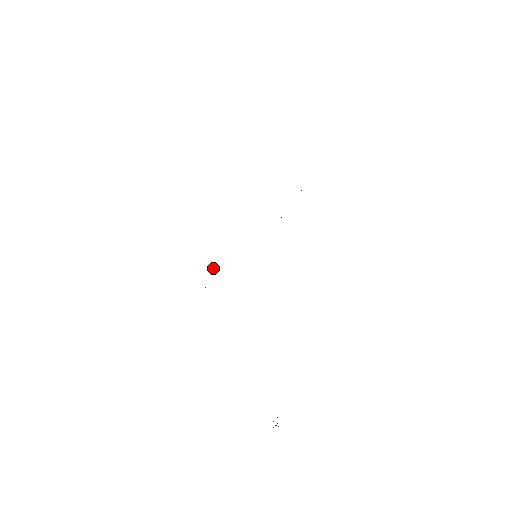
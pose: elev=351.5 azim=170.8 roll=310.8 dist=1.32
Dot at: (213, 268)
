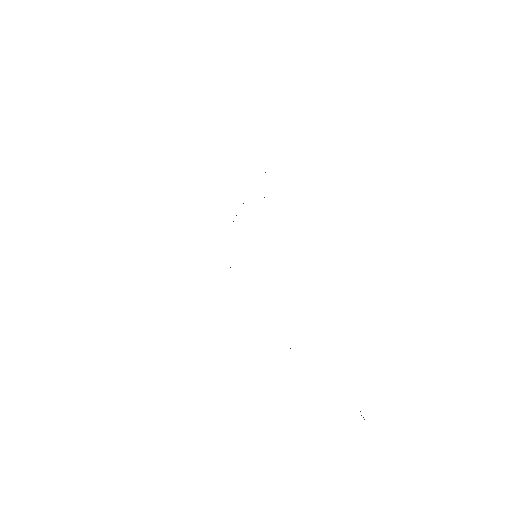
Dot at: occluded
